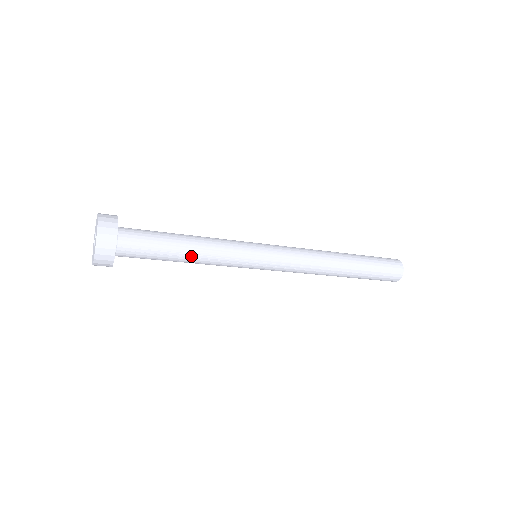
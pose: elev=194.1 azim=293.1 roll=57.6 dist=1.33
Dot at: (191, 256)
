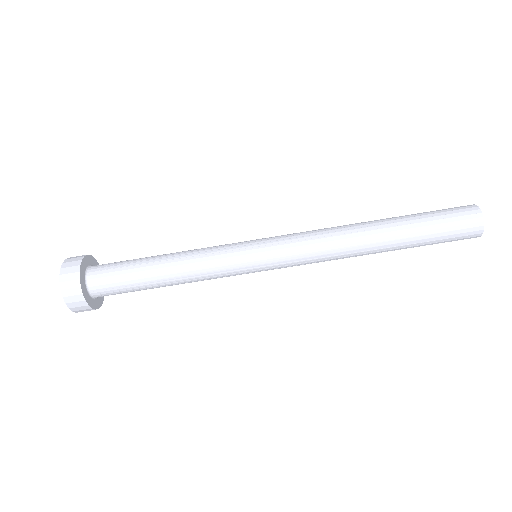
Dot at: (168, 259)
